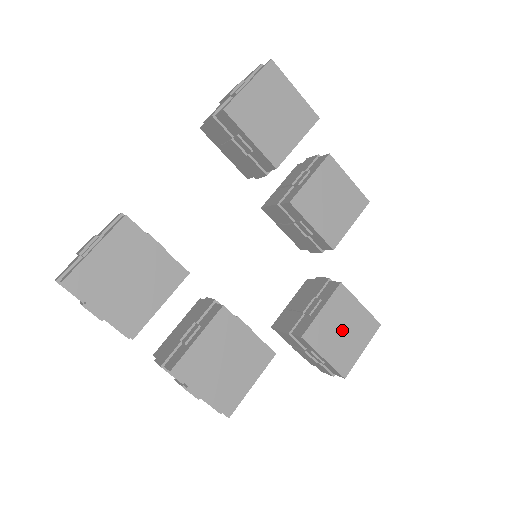
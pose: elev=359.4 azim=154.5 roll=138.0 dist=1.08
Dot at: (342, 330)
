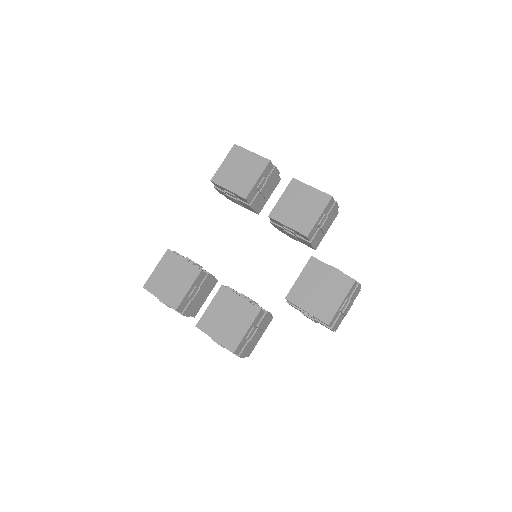
Dot at: (319, 289)
